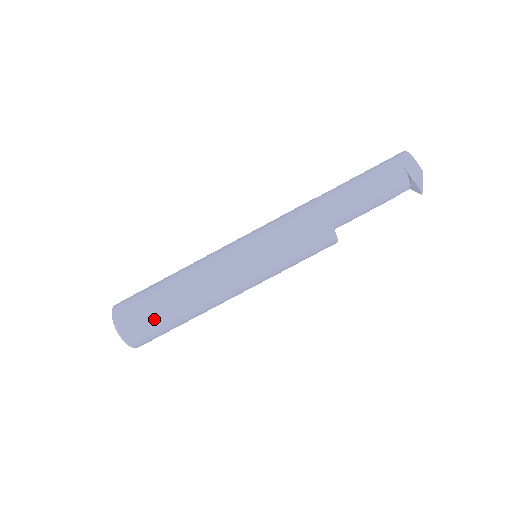
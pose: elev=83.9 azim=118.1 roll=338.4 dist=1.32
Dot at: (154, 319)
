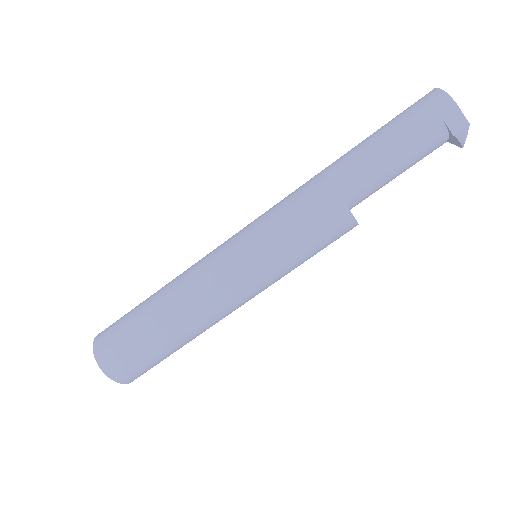
Dot at: (149, 357)
